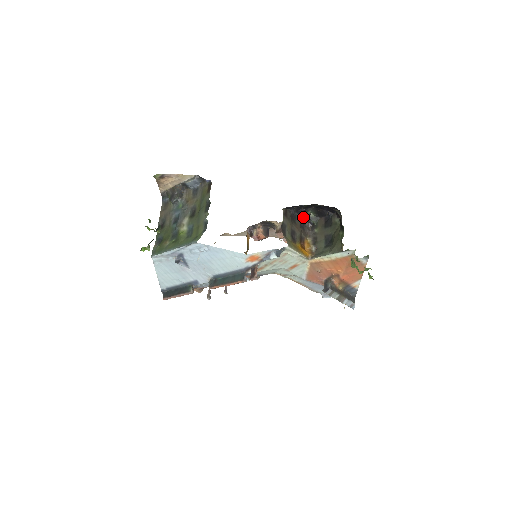
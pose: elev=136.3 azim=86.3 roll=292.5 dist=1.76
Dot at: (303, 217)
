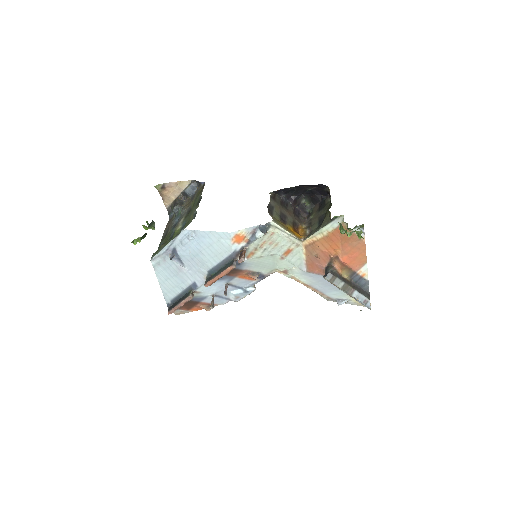
Dot at: (298, 207)
